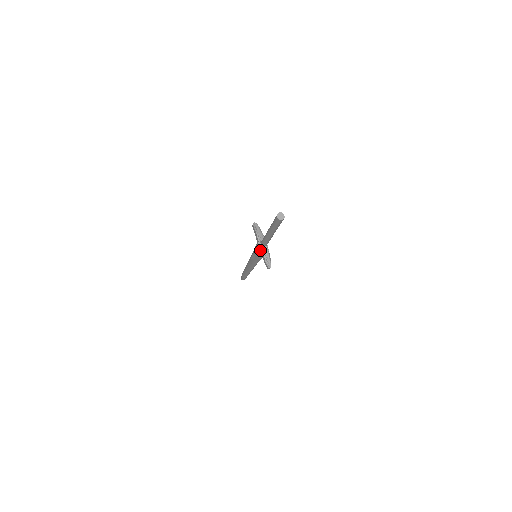
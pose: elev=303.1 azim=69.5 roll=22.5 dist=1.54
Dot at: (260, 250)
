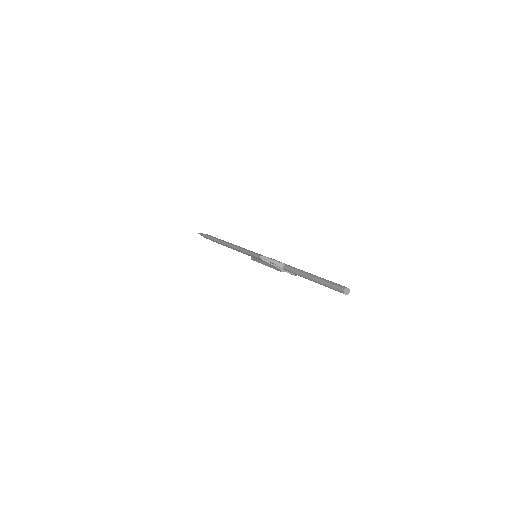
Dot at: (283, 271)
